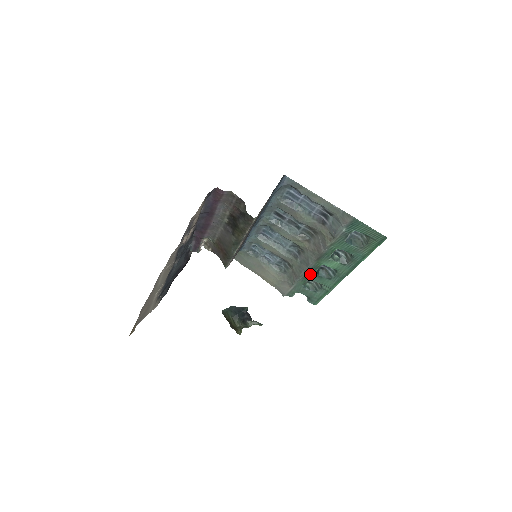
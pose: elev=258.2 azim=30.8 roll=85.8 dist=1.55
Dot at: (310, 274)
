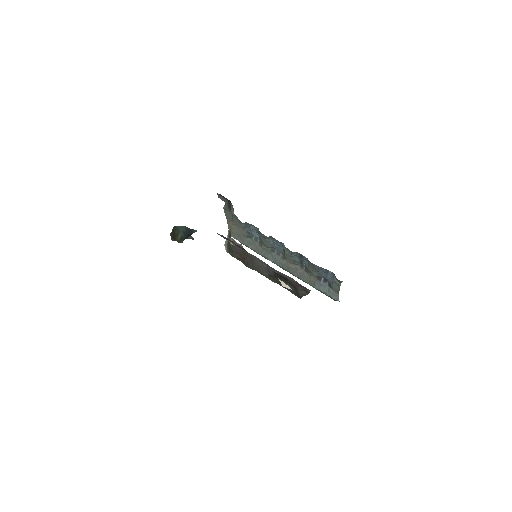
Dot at: occluded
